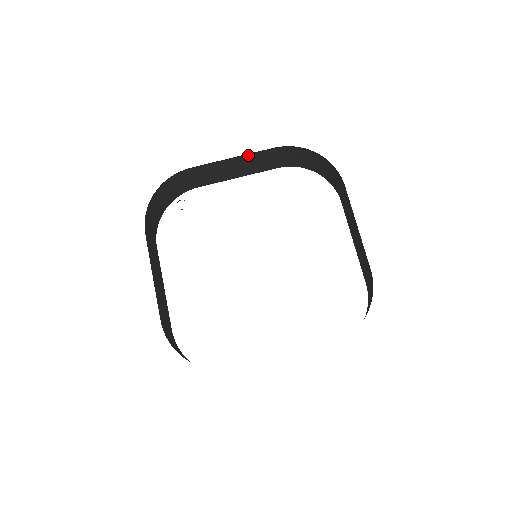
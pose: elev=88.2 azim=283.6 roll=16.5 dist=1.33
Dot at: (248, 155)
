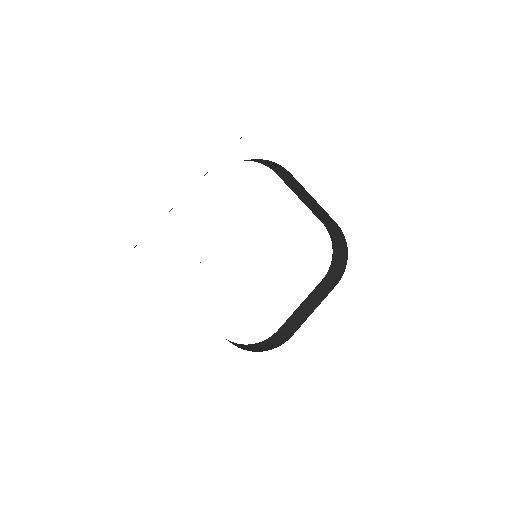
Dot at: occluded
